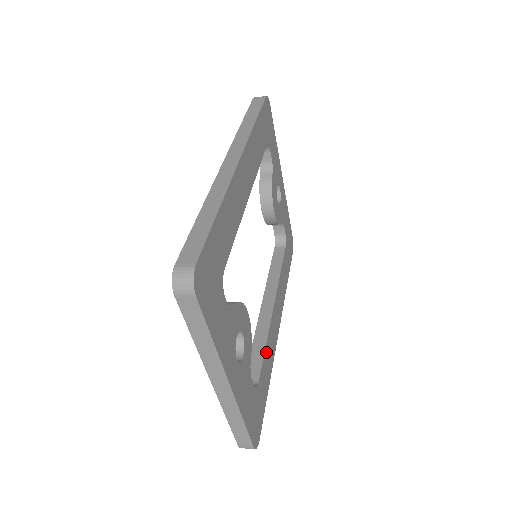
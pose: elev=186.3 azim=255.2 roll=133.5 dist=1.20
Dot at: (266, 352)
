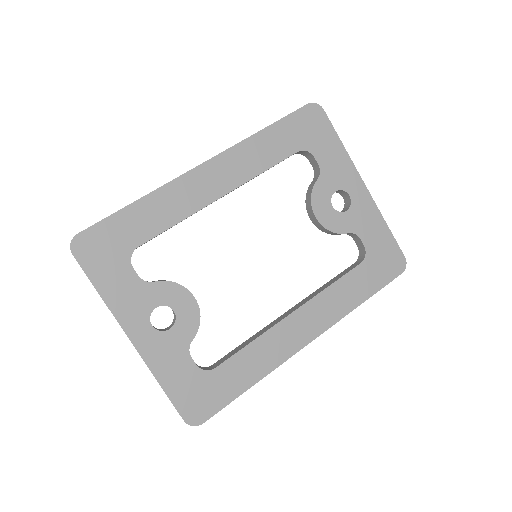
Dot at: (249, 350)
